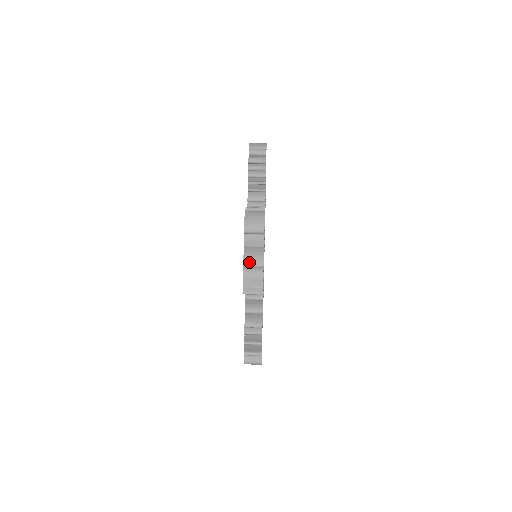
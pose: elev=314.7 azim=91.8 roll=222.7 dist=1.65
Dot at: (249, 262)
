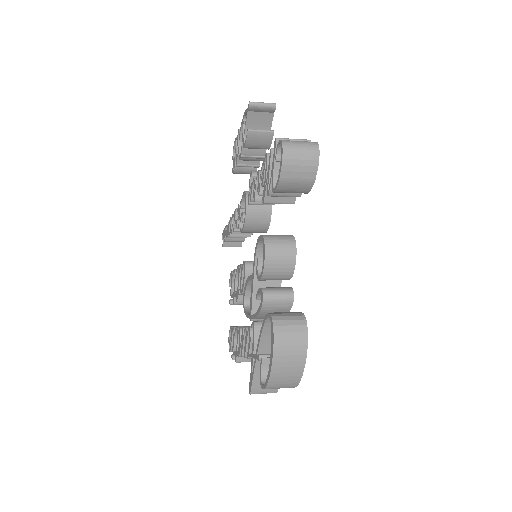
Dot at: occluded
